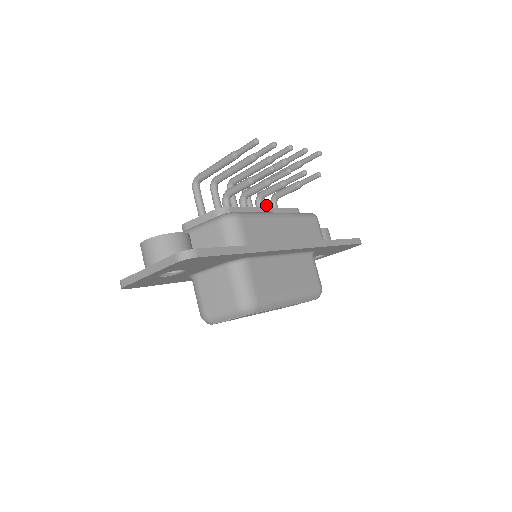
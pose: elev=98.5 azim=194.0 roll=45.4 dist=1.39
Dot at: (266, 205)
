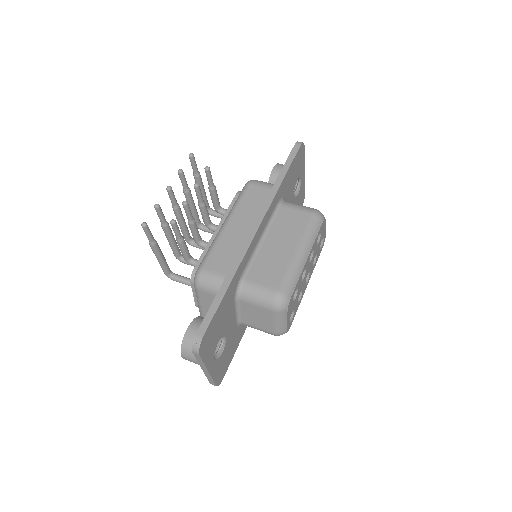
Dot at: occluded
